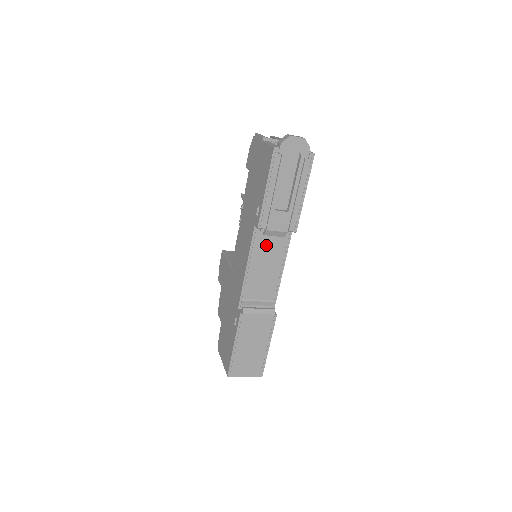
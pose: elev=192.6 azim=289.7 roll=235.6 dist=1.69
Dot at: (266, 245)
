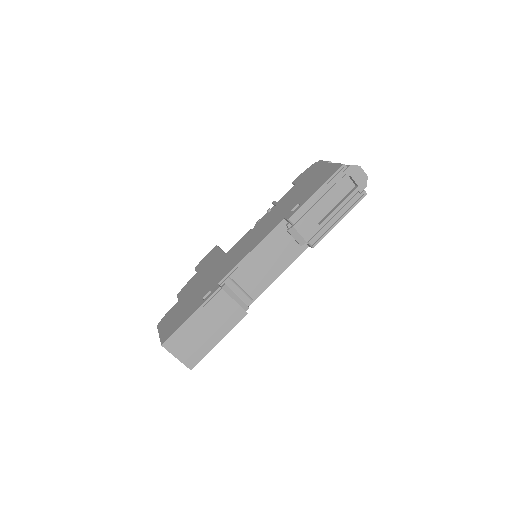
Dot at: (281, 243)
